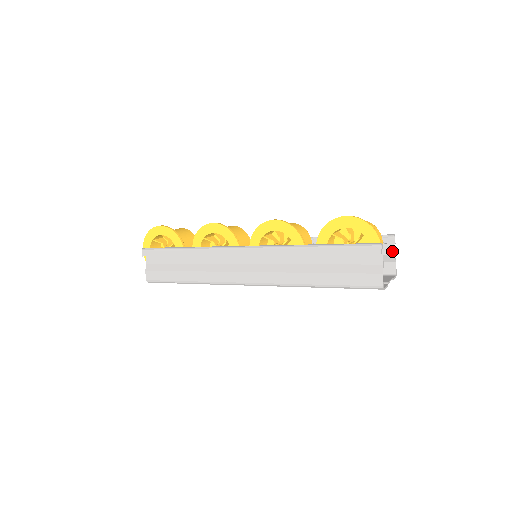
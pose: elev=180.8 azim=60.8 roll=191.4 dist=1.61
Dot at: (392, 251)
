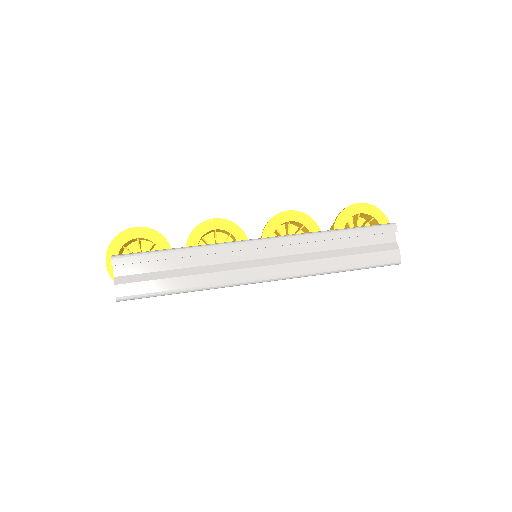
Dot at: occluded
